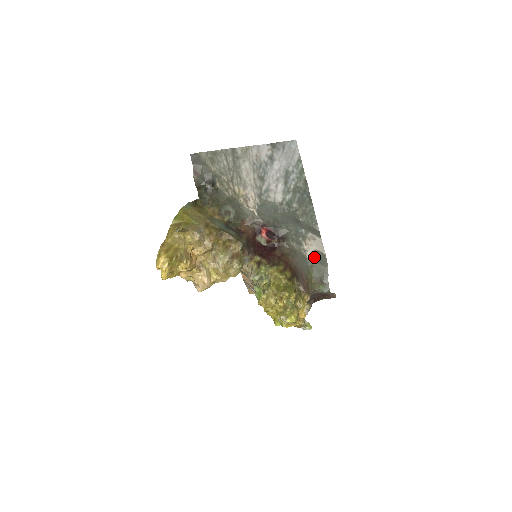
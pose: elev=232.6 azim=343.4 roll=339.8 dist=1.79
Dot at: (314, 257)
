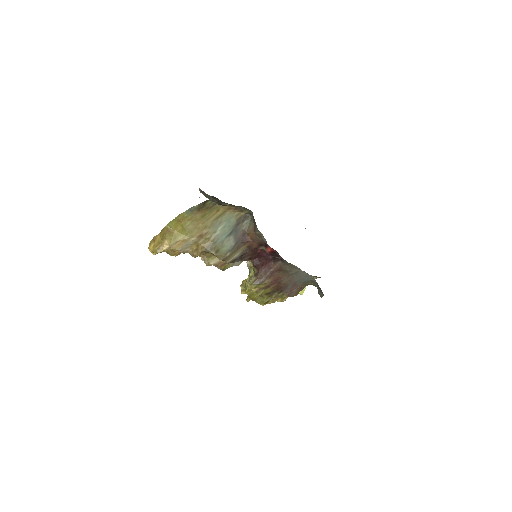
Dot at: occluded
